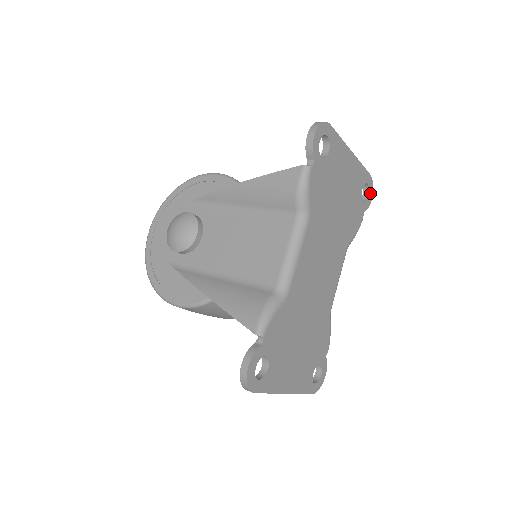
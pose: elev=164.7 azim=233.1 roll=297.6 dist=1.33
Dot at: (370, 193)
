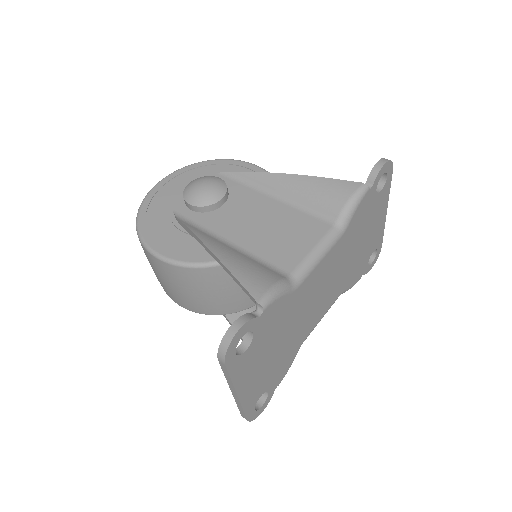
Dot at: (373, 262)
